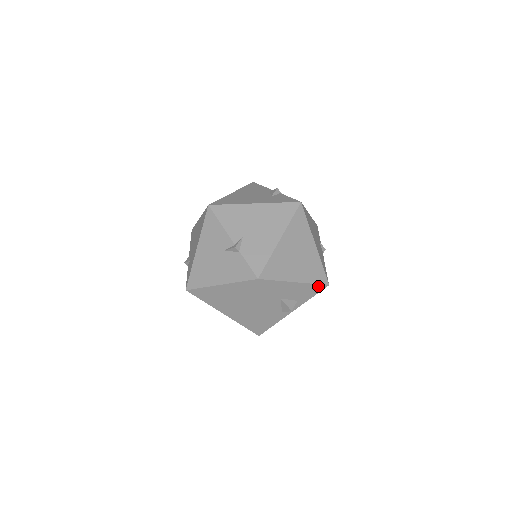
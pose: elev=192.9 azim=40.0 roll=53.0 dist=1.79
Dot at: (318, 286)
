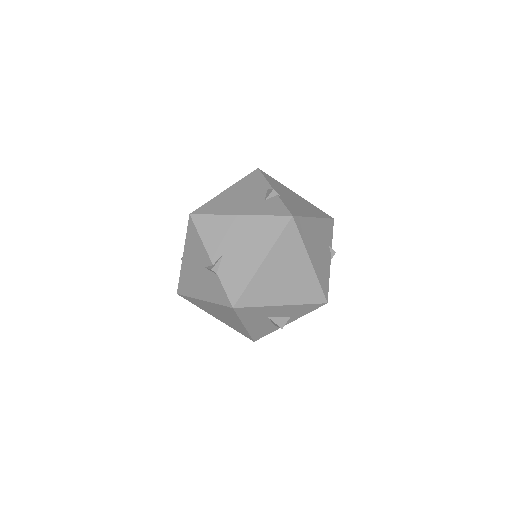
Dot at: (313, 305)
